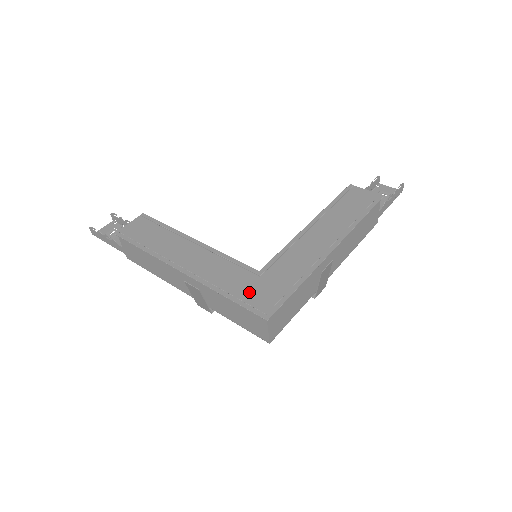
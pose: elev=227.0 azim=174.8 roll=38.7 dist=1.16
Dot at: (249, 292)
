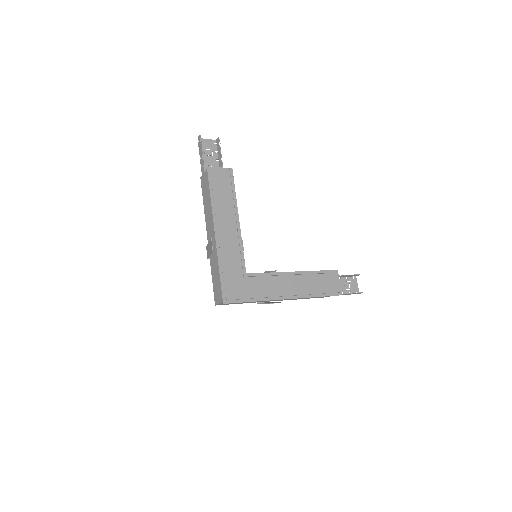
Dot at: (231, 280)
